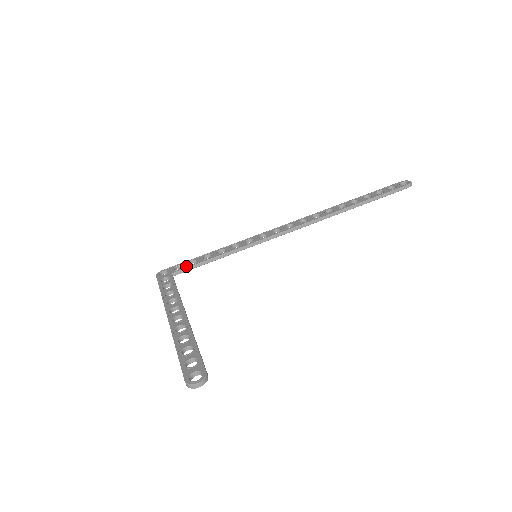
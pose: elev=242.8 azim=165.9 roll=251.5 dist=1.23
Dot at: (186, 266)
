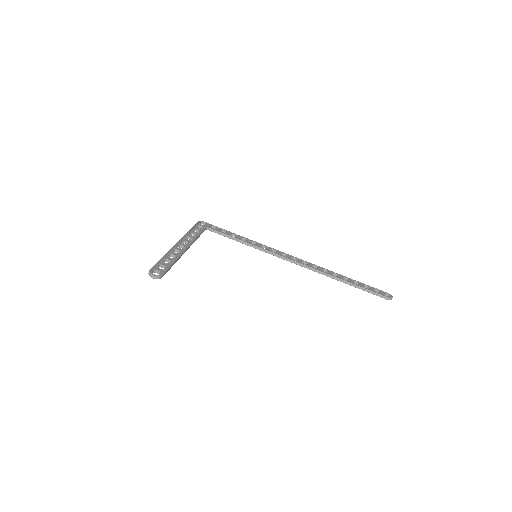
Dot at: (218, 230)
